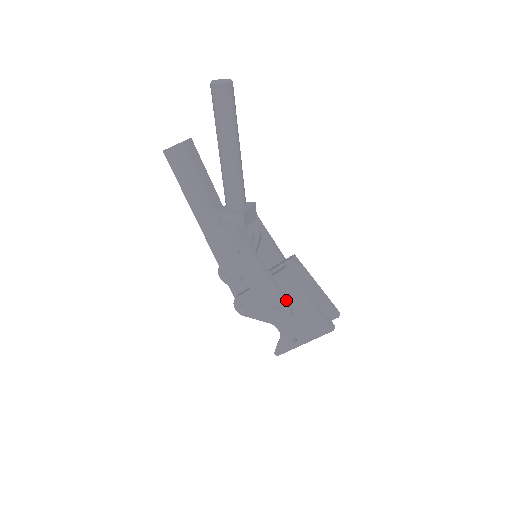
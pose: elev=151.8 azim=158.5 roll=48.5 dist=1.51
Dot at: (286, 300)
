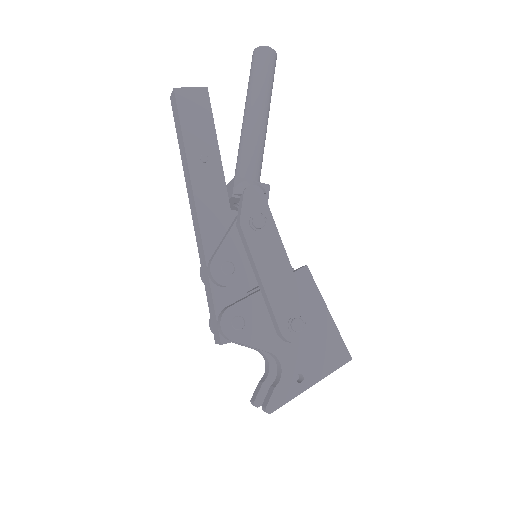
Dot at: (305, 309)
